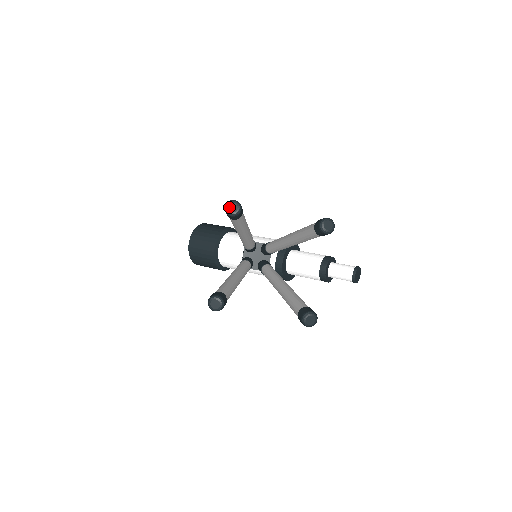
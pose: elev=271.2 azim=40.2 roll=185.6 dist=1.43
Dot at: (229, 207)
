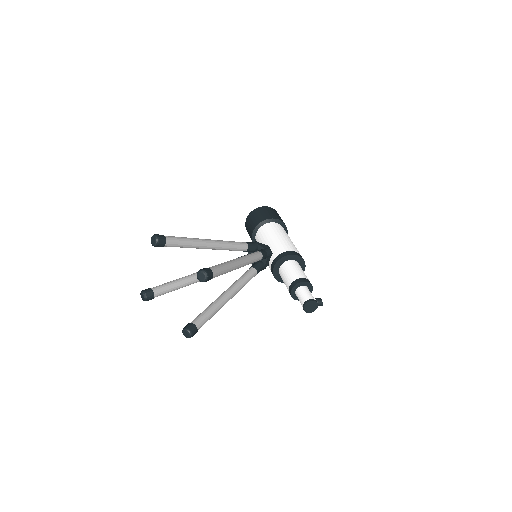
Dot at: (152, 239)
